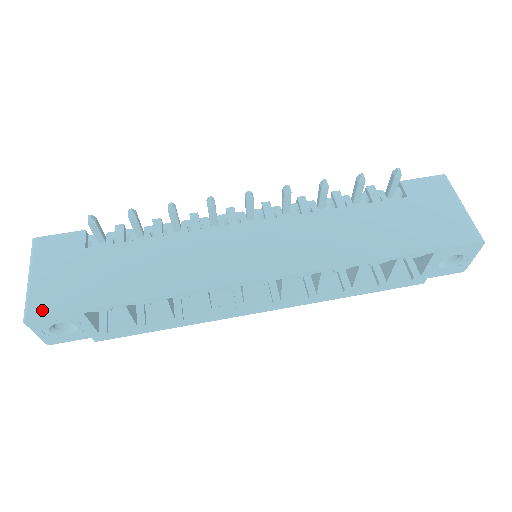
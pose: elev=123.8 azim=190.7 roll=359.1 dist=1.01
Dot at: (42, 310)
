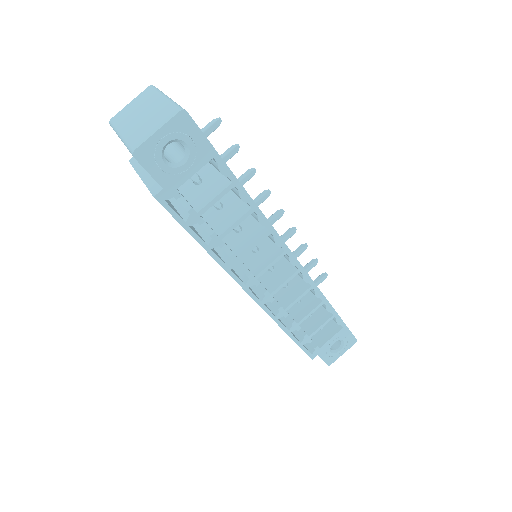
Dot at: (194, 121)
